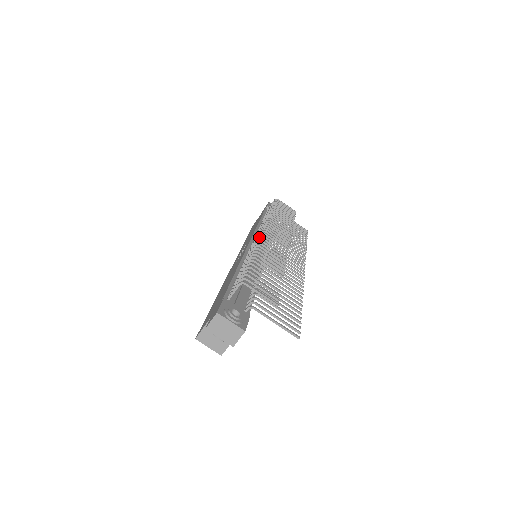
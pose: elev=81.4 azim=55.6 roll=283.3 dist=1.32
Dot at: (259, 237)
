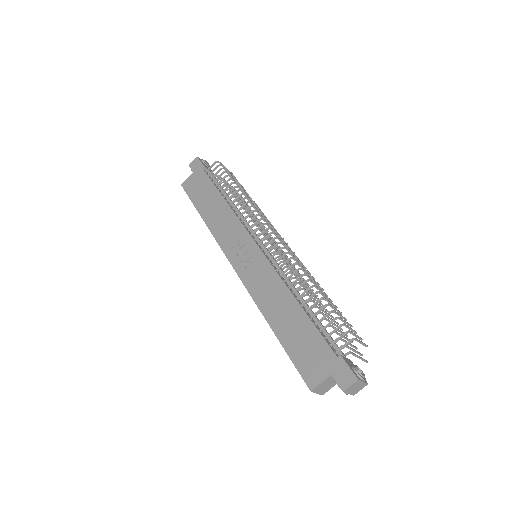
Dot at: (286, 252)
